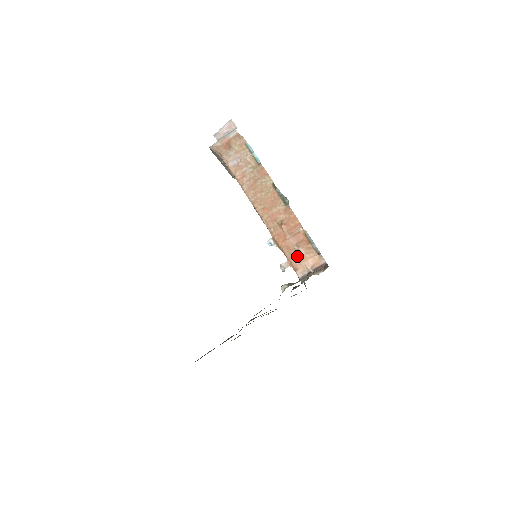
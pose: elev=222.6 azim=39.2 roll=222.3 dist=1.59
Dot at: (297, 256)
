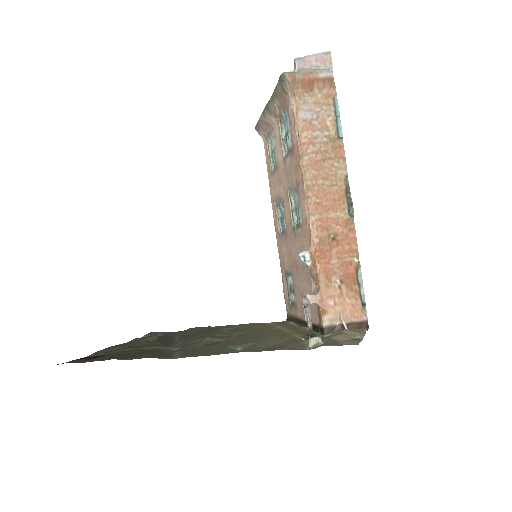
Dot at: (334, 294)
